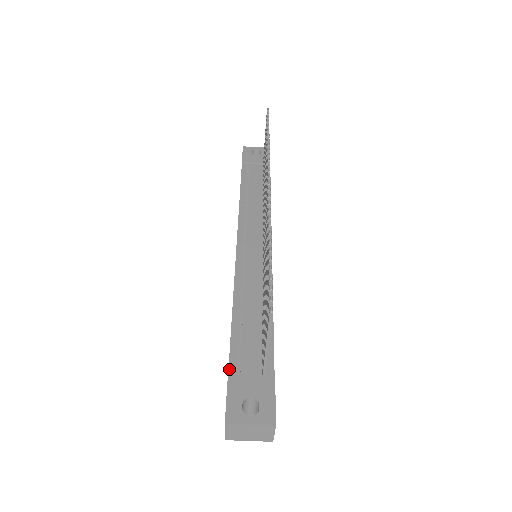
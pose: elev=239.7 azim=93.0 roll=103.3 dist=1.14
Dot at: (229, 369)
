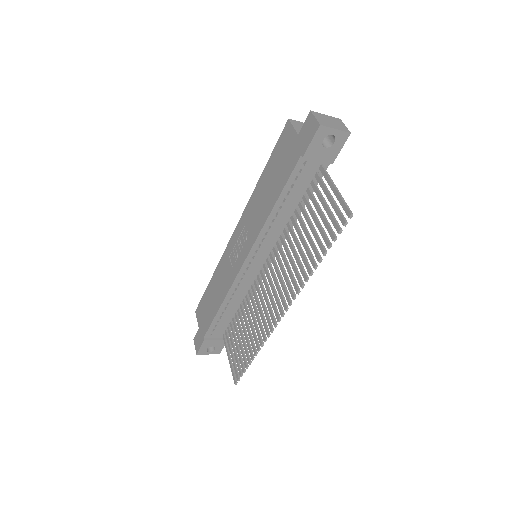
Dot at: (206, 334)
